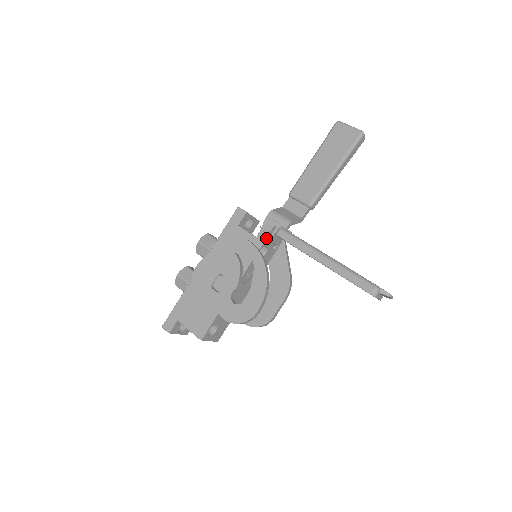
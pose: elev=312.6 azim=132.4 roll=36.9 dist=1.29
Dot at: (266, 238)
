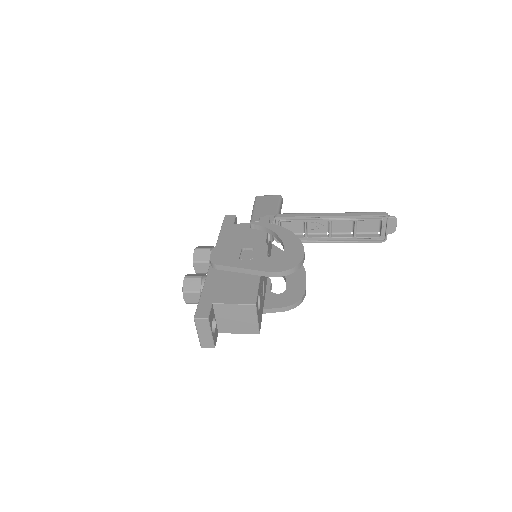
Dot at: (269, 221)
